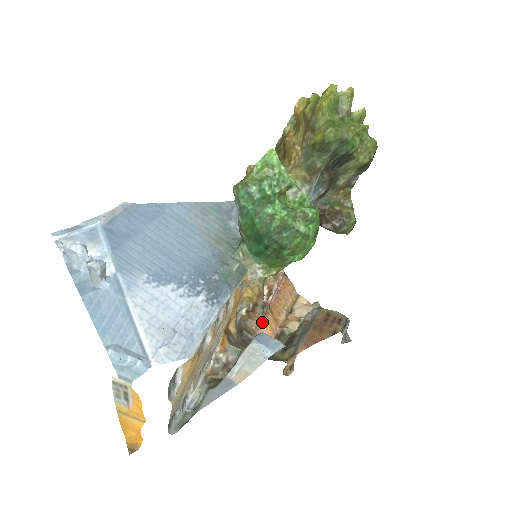
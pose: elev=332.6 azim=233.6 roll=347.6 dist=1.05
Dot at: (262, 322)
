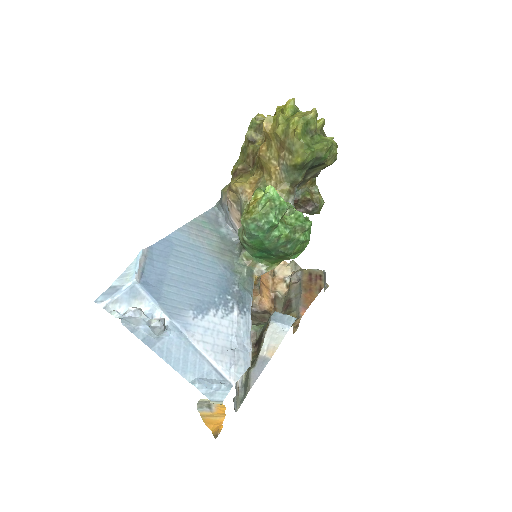
Dot at: (260, 295)
